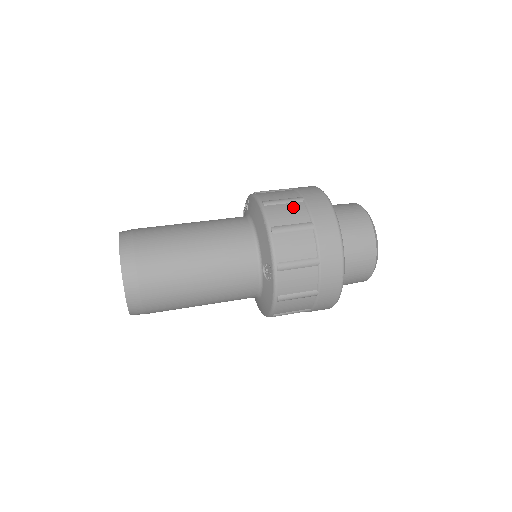
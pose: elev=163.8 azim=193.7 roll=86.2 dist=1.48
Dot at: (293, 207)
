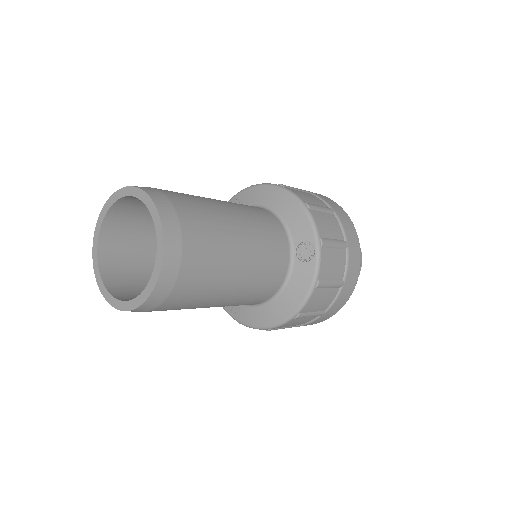
Dot at: (307, 194)
